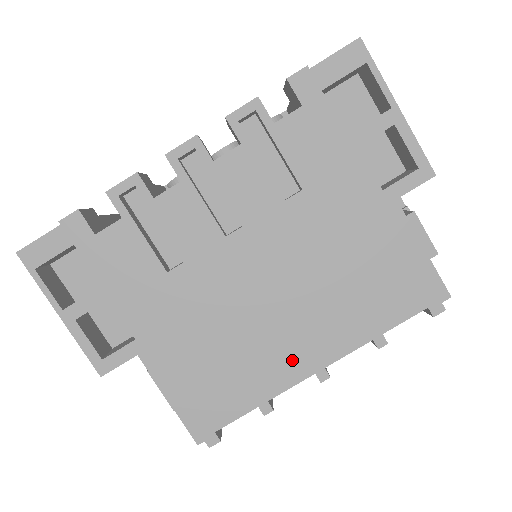
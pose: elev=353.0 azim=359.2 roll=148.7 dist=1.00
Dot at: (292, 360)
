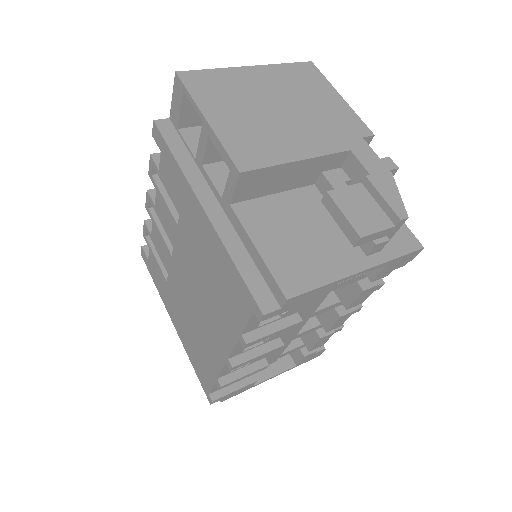
Dot at: (215, 349)
